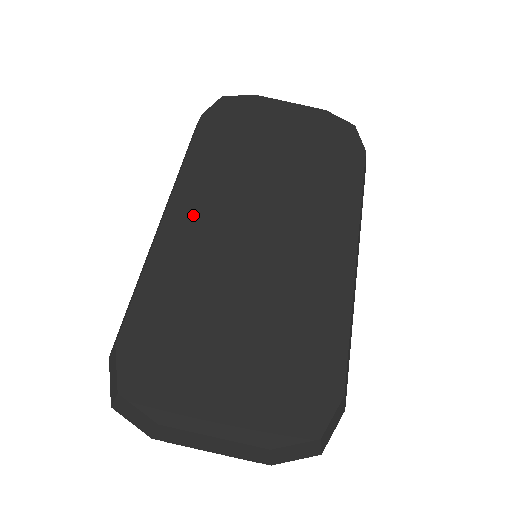
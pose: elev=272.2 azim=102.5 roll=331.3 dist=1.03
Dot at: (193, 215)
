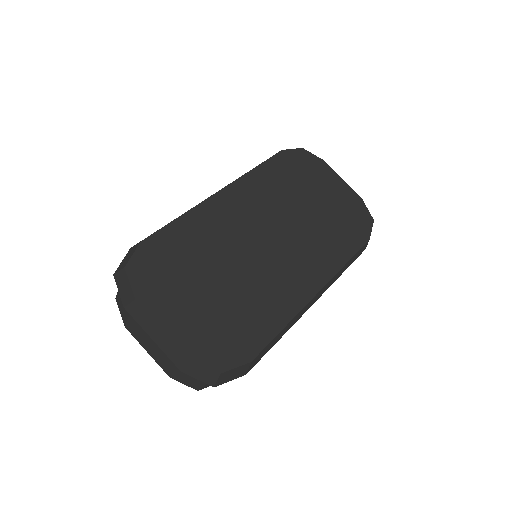
Dot at: (235, 203)
